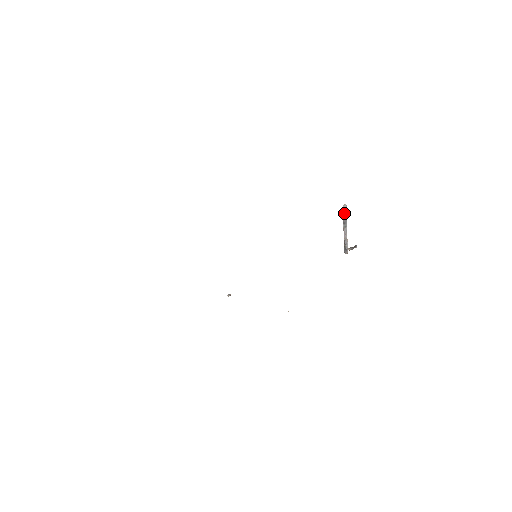
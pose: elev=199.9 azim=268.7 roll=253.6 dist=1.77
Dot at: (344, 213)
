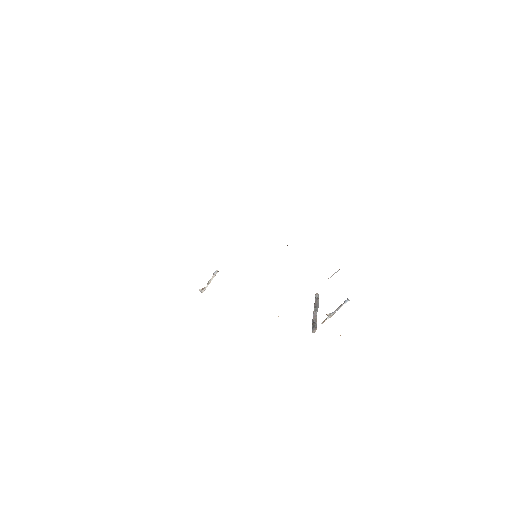
Dot at: (317, 299)
